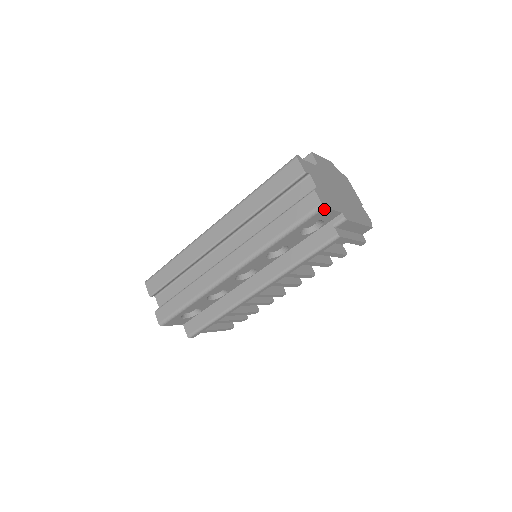
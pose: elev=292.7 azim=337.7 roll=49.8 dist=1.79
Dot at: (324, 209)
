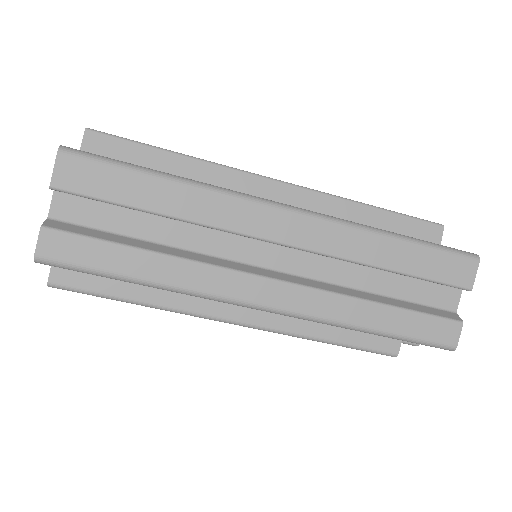
Dot at: (445, 348)
